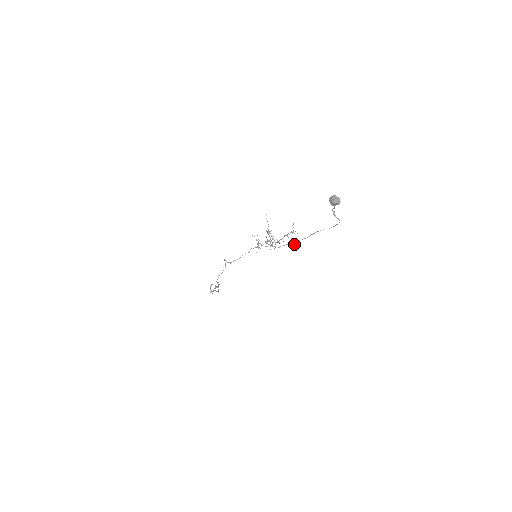
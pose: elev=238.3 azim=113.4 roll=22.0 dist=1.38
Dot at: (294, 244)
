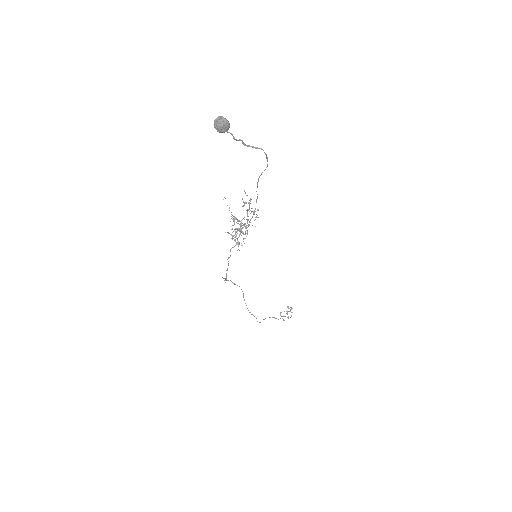
Dot at: occluded
